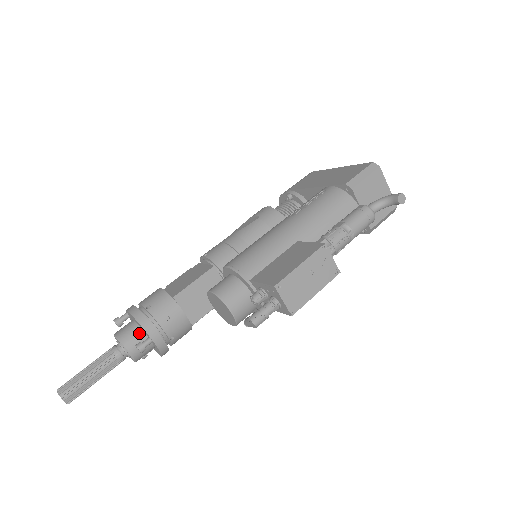
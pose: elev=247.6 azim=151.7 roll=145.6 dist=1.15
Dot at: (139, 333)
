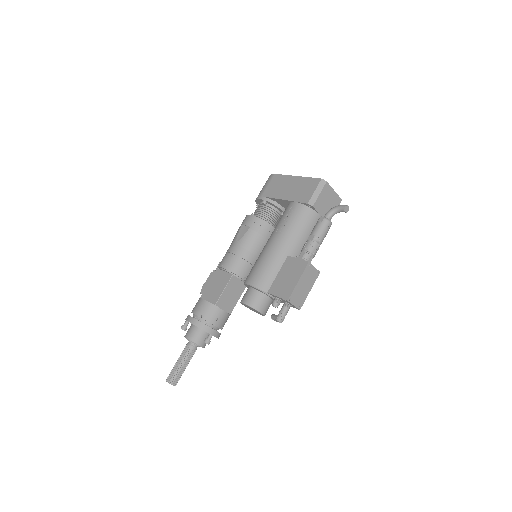
Dot at: (202, 333)
